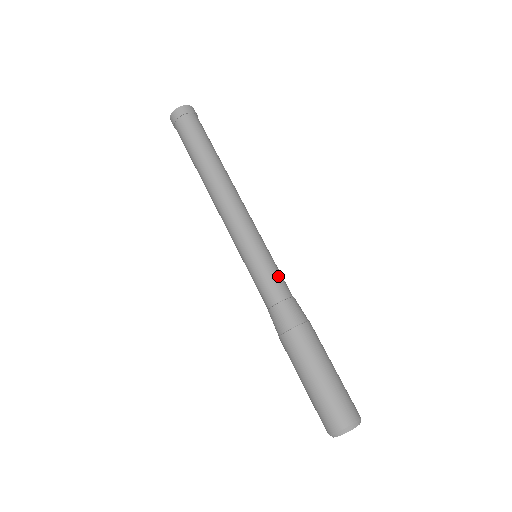
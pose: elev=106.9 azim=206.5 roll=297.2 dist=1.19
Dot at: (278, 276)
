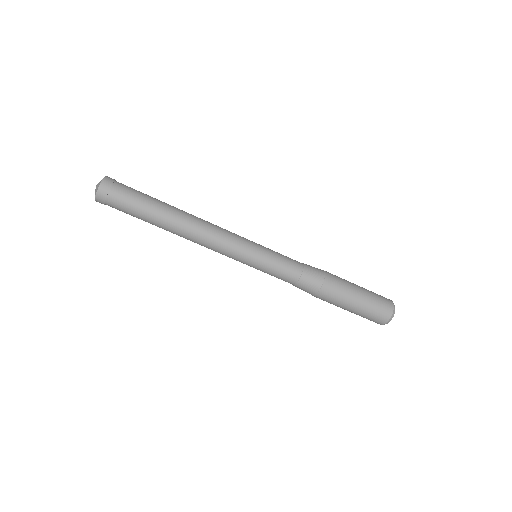
Dot at: (285, 256)
